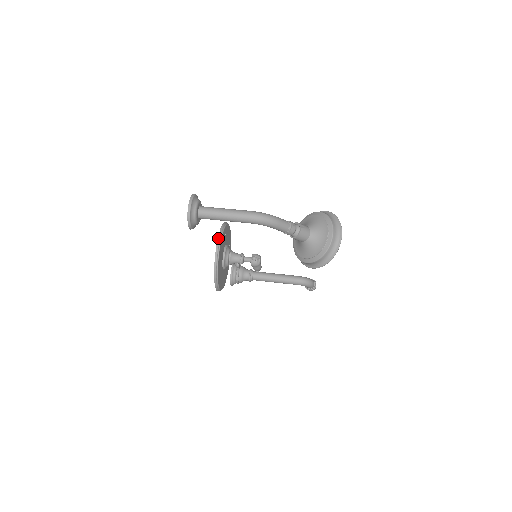
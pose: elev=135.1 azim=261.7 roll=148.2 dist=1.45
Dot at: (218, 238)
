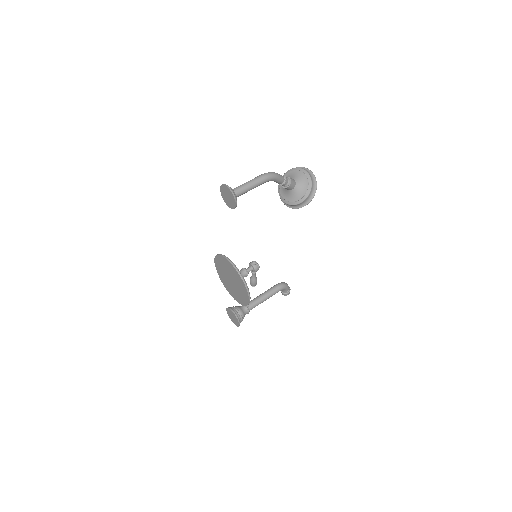
Dot at: (225, 258)
